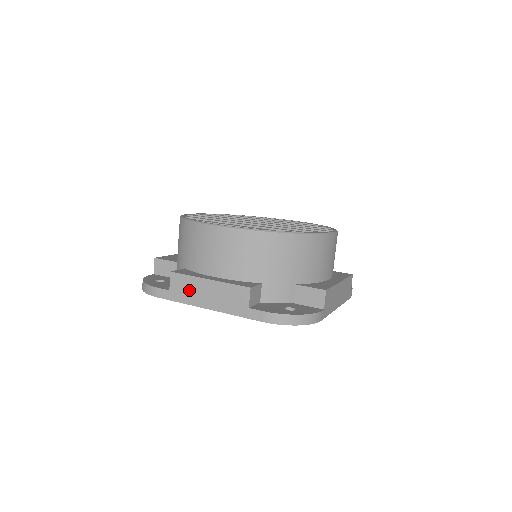
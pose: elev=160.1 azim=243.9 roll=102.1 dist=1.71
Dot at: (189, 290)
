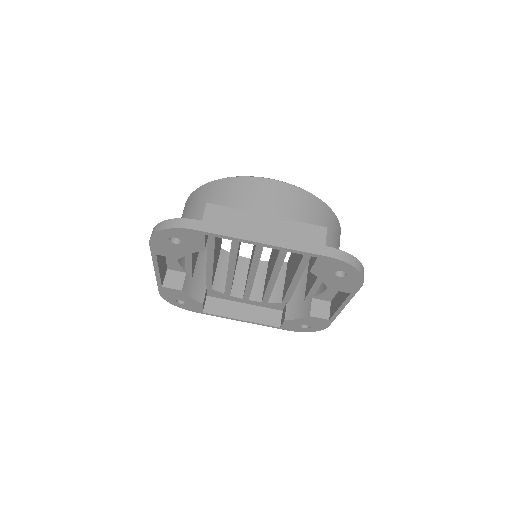
Dot at: occluded
